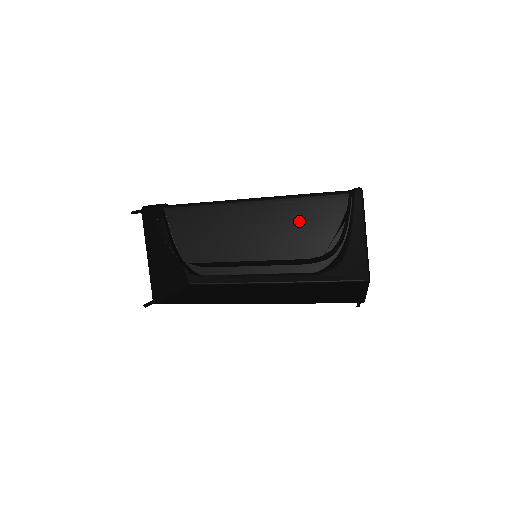
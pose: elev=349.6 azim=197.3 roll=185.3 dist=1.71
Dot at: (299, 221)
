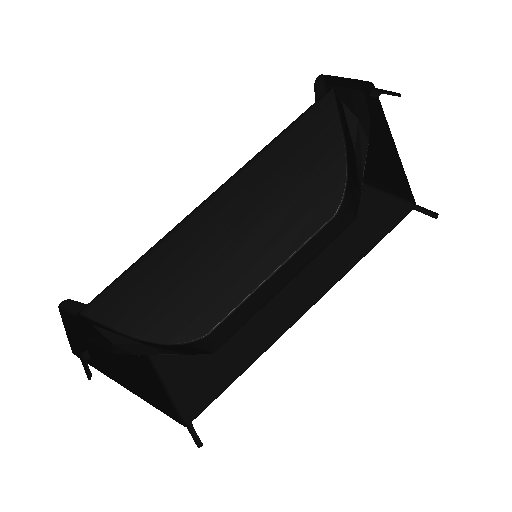
Dot at: (284, 173)
